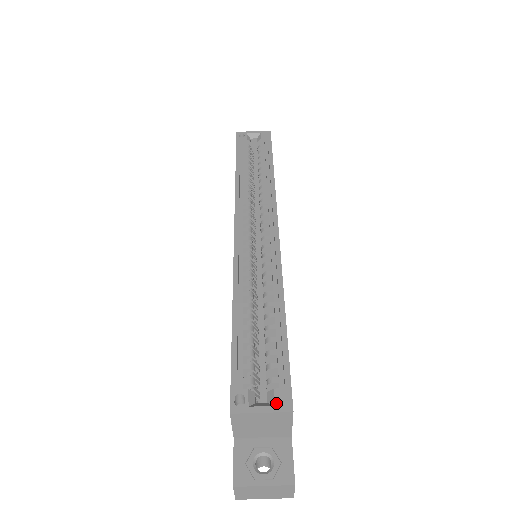
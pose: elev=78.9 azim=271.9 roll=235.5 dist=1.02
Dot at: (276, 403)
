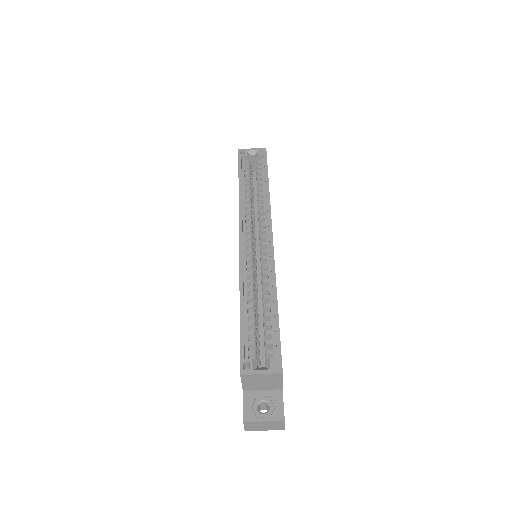
Dot at: (271, 367)
